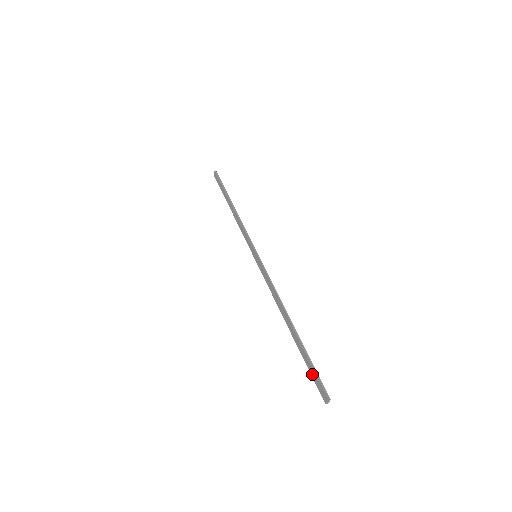
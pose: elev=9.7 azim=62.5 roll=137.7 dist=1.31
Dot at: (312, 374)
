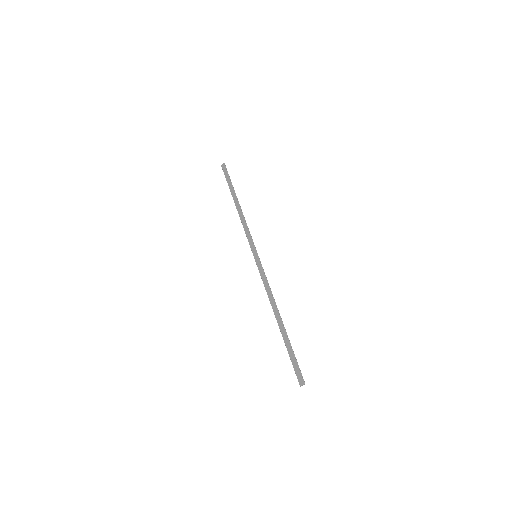
Dot at: (293, 363)
